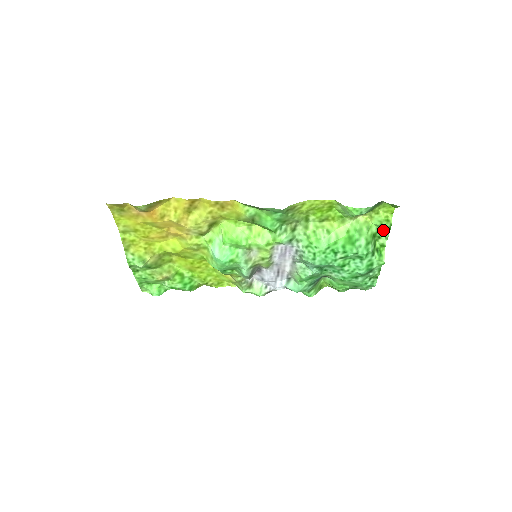
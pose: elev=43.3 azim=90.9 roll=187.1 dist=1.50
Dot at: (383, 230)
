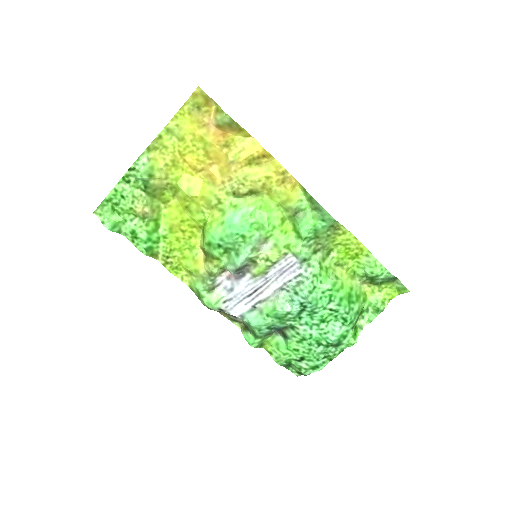
Dot at: (371, 312)
